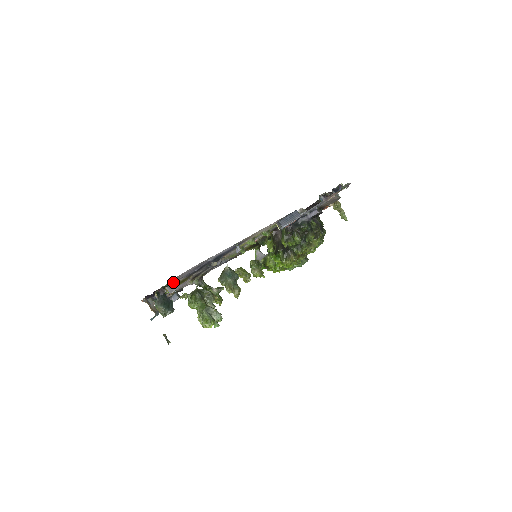
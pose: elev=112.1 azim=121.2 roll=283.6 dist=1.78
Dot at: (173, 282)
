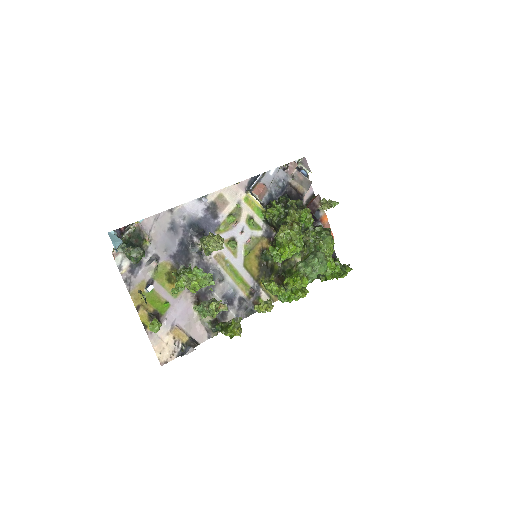
Dot at: (147, 242)
